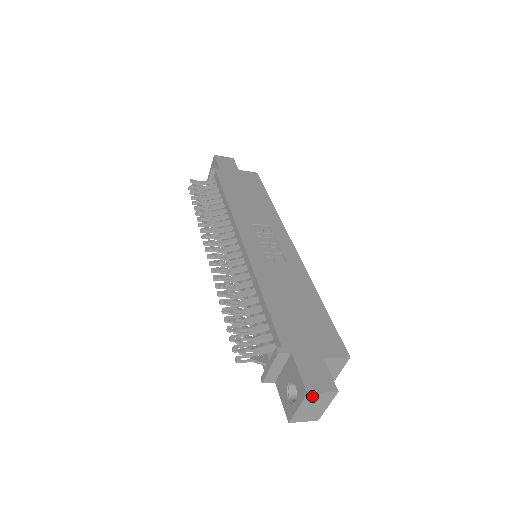
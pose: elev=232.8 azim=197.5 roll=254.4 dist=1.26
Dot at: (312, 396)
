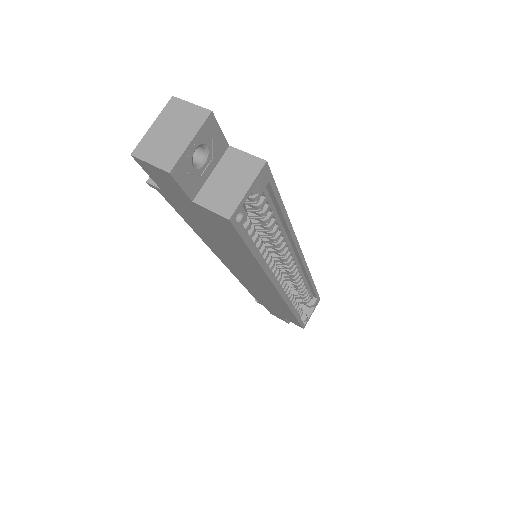
Dot at: (177, 106)
